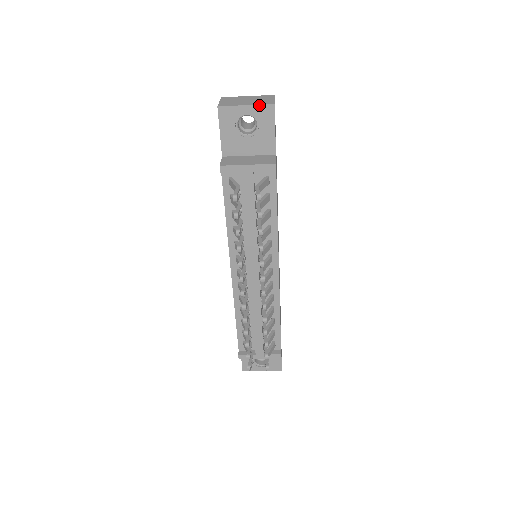
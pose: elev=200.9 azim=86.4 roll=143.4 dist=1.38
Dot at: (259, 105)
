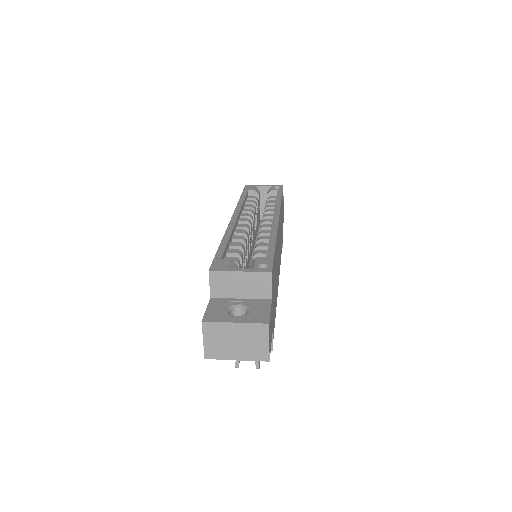
Dot at: (252, 360)
